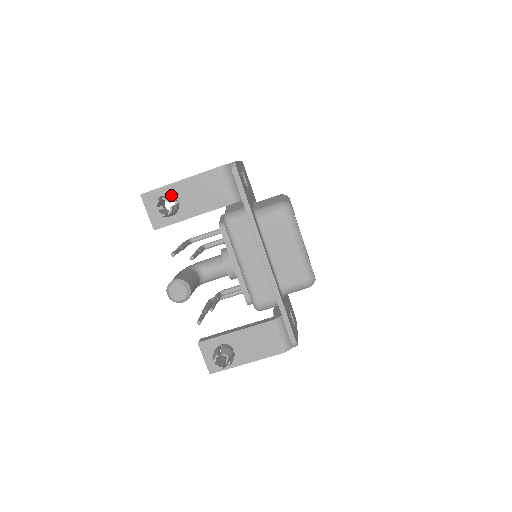
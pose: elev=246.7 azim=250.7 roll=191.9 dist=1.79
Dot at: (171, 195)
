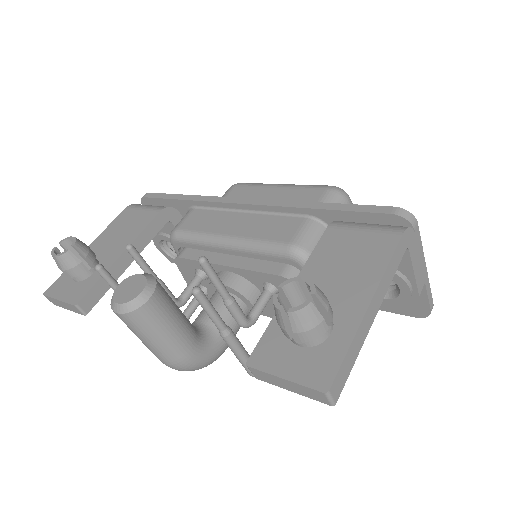
Dot at: occluded
